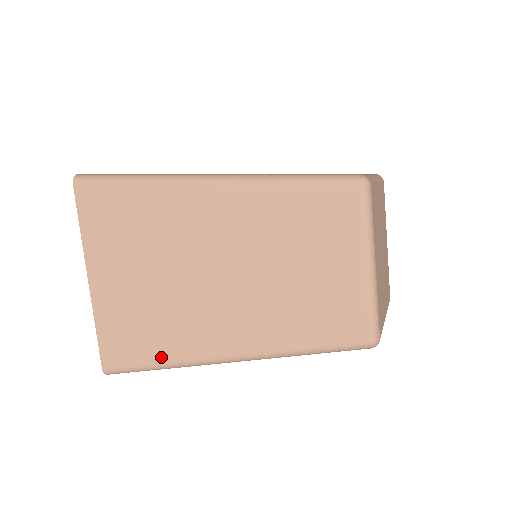
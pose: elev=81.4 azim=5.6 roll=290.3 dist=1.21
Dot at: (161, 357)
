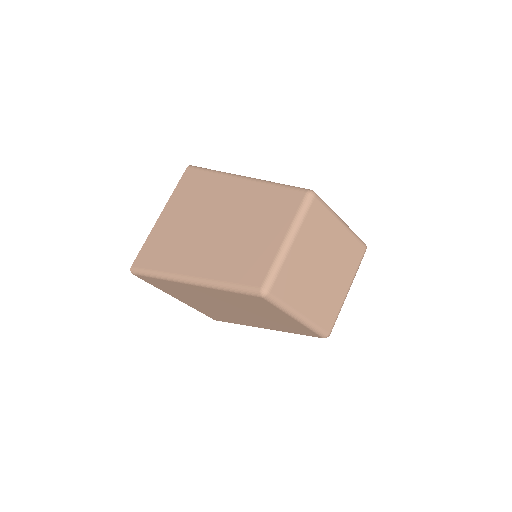
Dot at: (160, 267)
